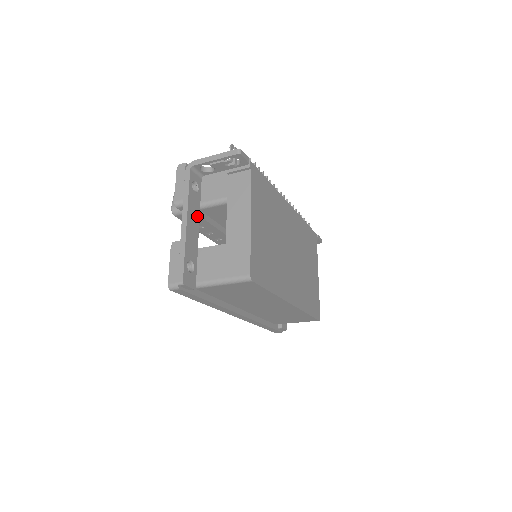
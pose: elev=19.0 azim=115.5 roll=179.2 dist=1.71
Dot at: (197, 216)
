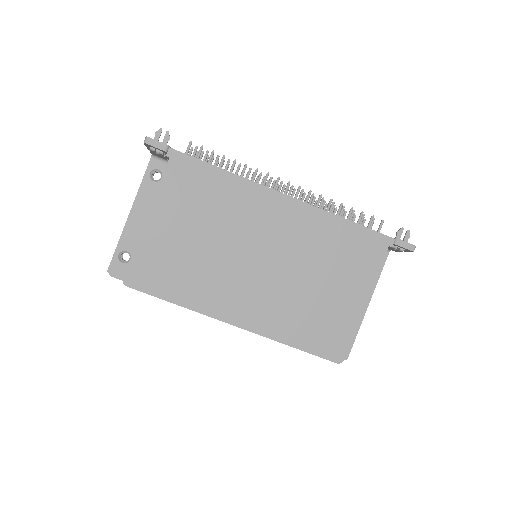
Dot at: occluded
